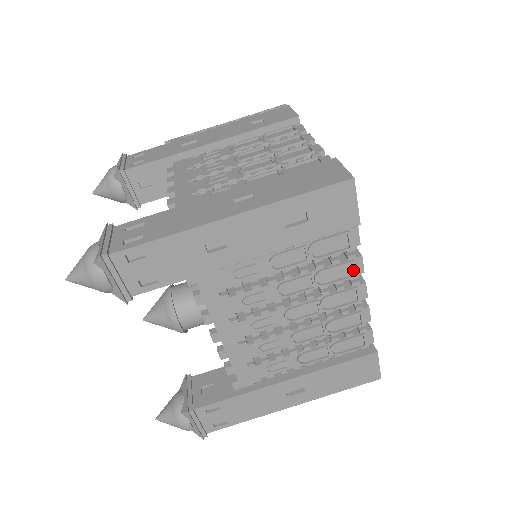
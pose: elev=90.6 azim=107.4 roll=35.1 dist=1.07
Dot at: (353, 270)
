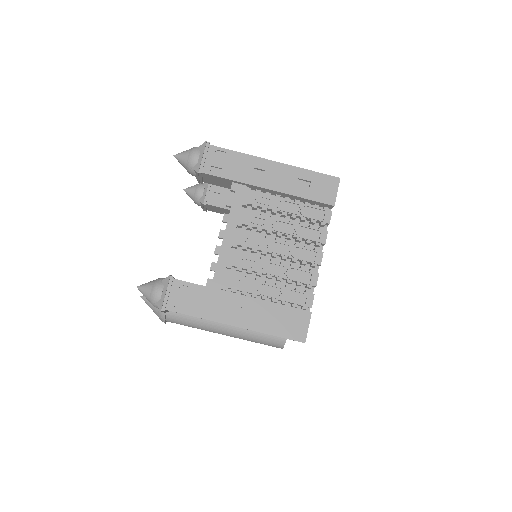
Dot at: (320, 236)
